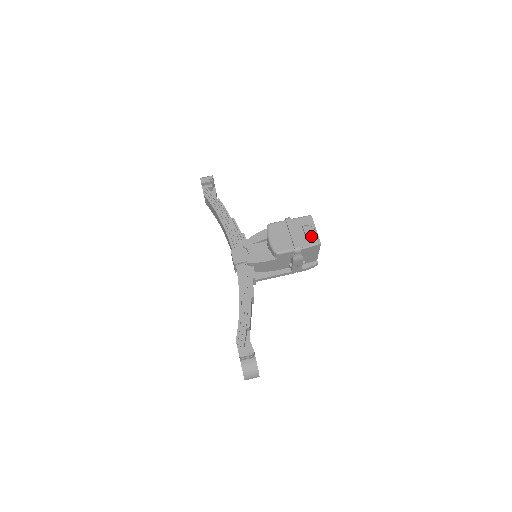
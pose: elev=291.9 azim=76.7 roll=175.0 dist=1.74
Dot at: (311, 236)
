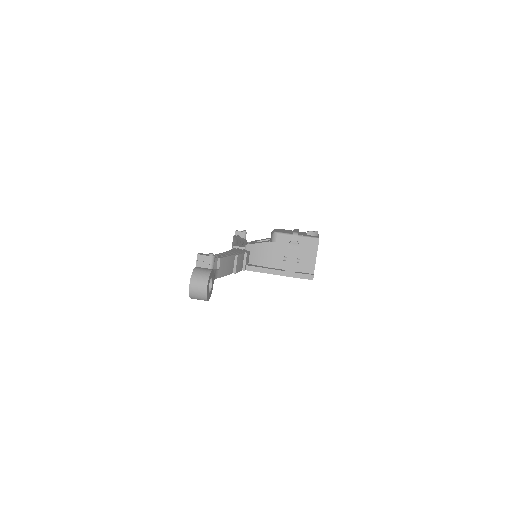
Dot at: (312, 235)
